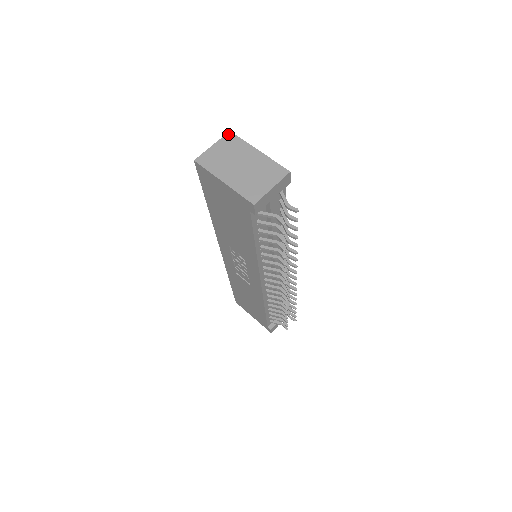
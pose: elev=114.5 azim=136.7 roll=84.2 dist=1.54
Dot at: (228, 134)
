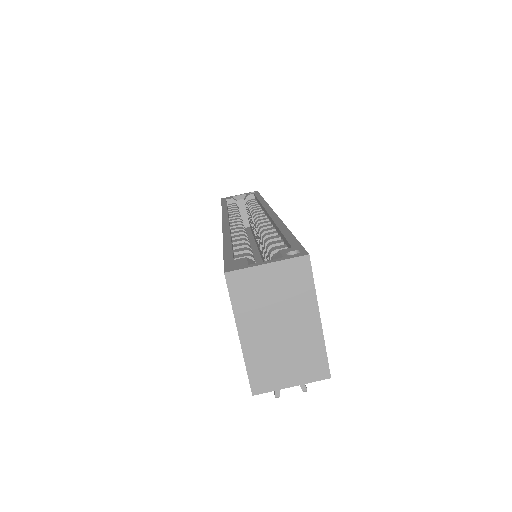
Dot at: (302, 259)
